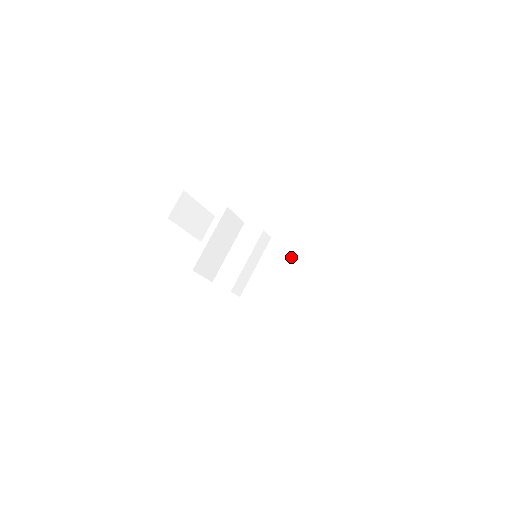
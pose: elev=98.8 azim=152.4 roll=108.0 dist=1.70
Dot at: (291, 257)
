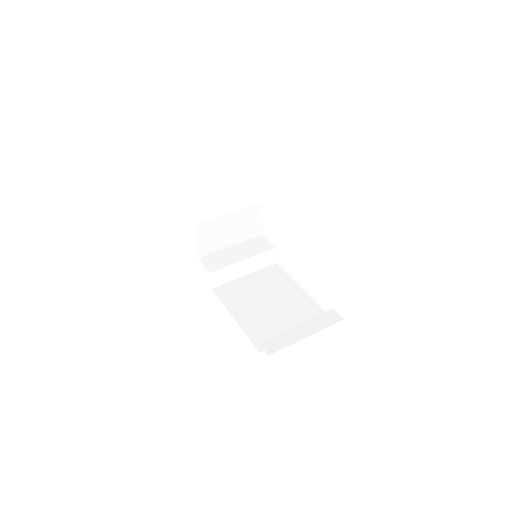
Dot at: (284, 285)
